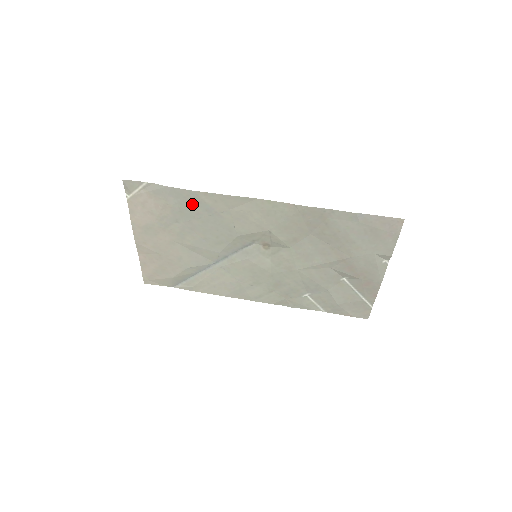
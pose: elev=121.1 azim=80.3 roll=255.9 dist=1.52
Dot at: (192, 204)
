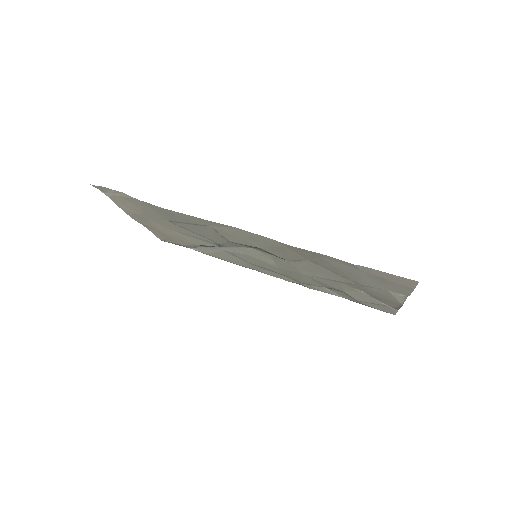
Dot at: (169, 214)
